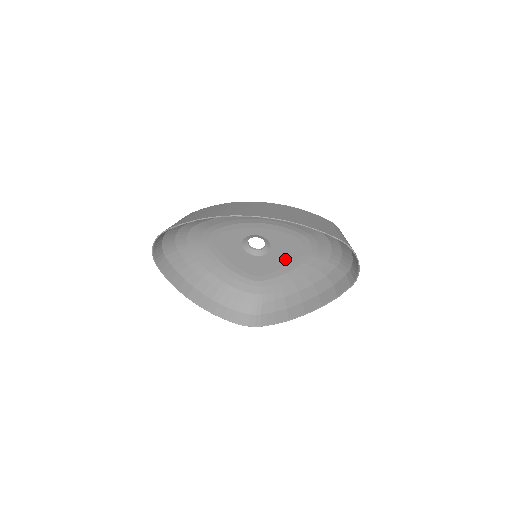
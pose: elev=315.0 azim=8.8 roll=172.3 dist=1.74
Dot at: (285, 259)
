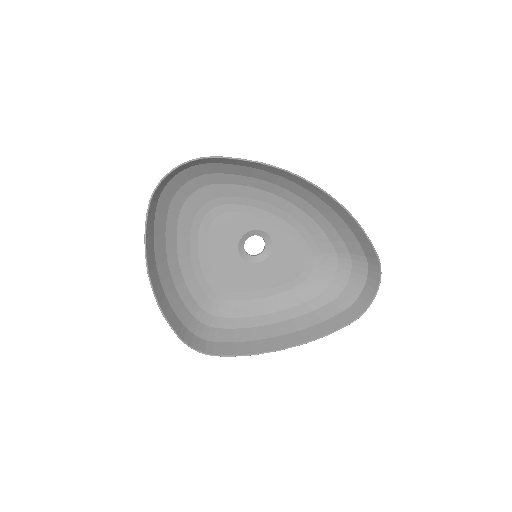
Dot at: (273, 278)
